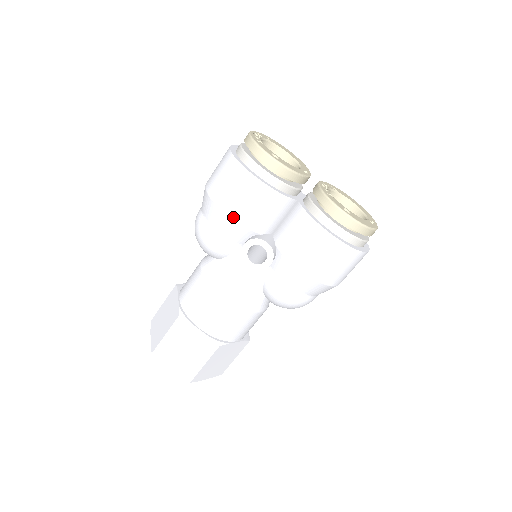
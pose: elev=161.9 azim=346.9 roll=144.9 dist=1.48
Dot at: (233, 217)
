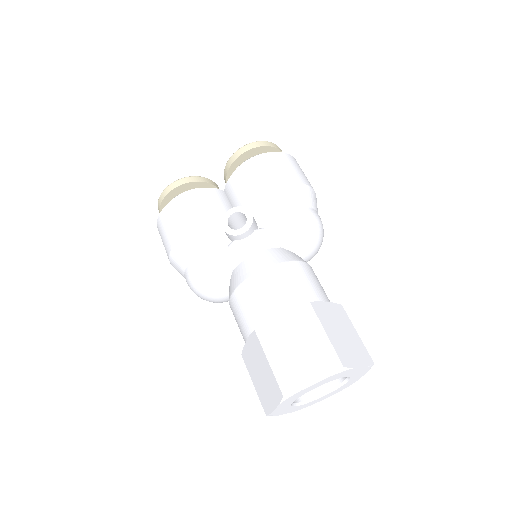
Dot at: (196, 227)
